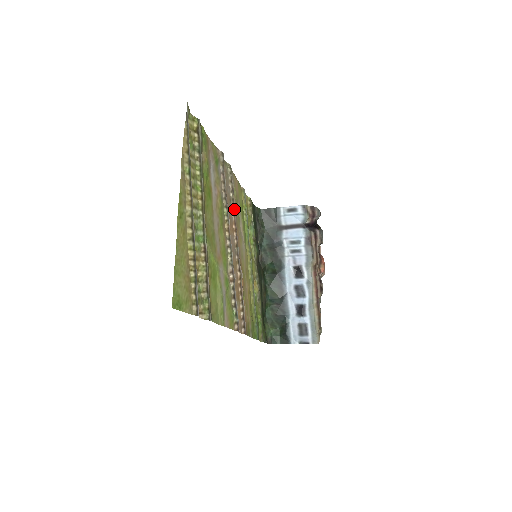
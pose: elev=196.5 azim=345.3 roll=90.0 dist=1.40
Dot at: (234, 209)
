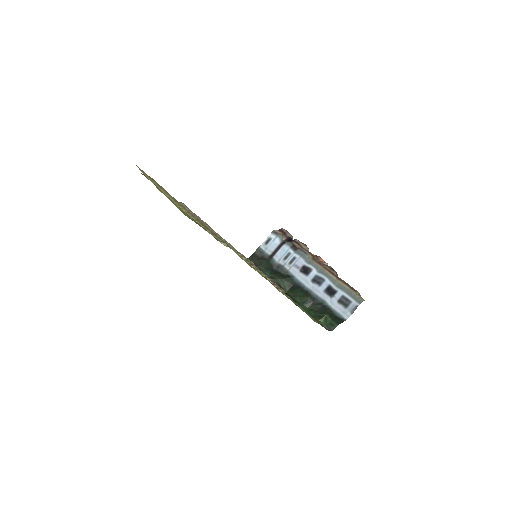
Dot at: occluded
